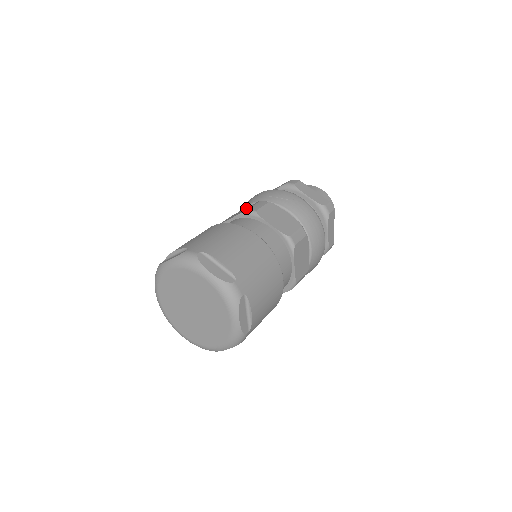
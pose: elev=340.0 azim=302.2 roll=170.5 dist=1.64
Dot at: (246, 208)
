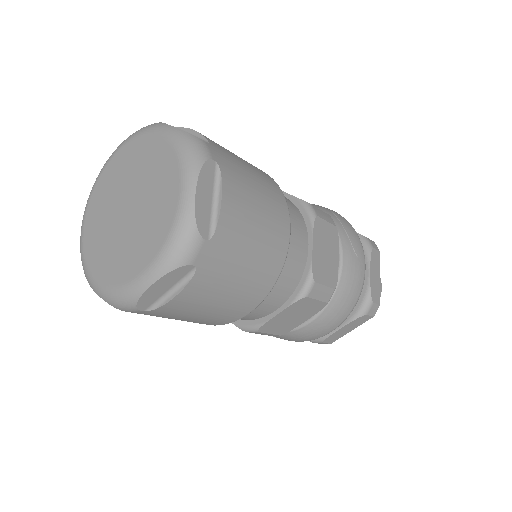
Dot at: occluded
